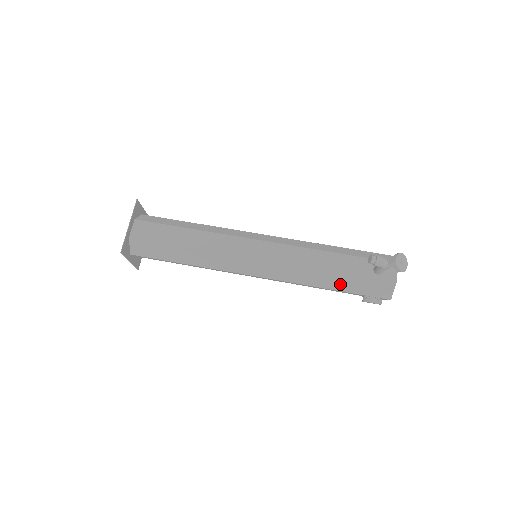
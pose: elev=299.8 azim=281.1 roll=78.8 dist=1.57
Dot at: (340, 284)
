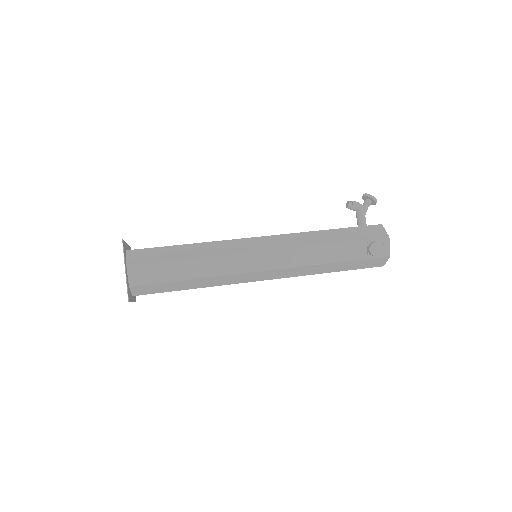
Dot at: (340, 237)
